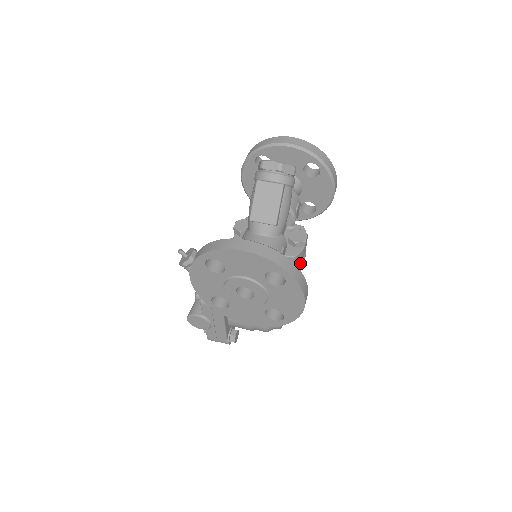
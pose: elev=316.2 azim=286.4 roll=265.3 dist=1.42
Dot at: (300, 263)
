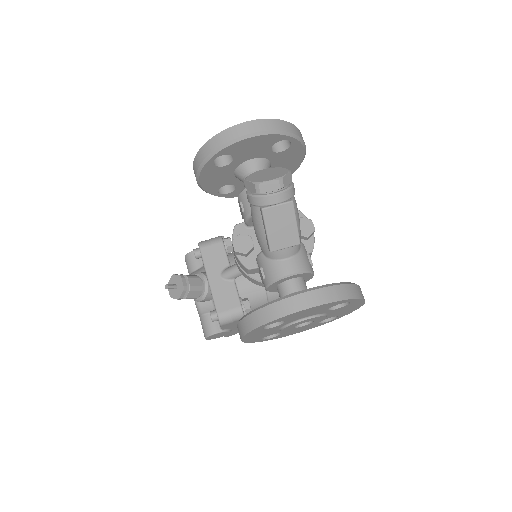
Dot at: occluded
